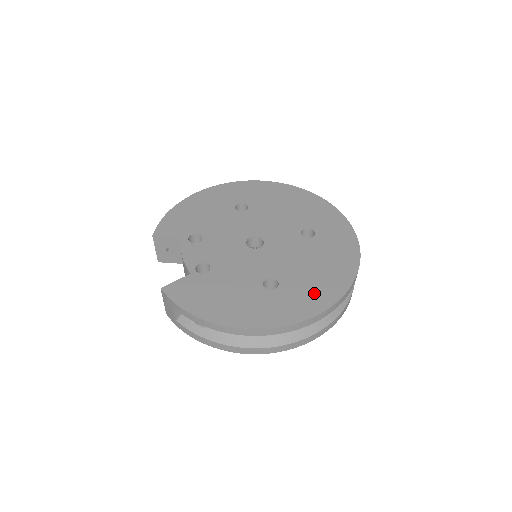
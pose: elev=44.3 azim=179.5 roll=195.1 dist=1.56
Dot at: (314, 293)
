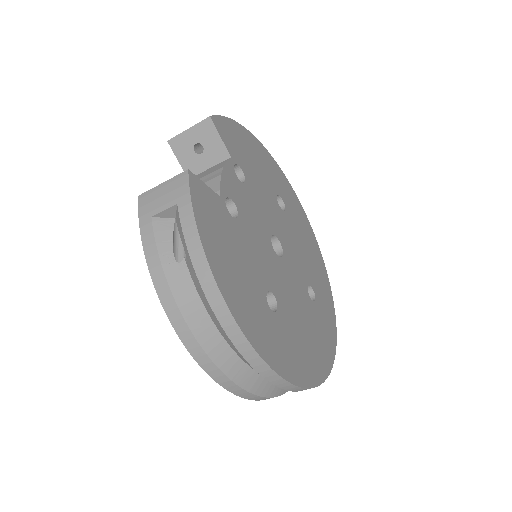
Dot at: (297, 356)
